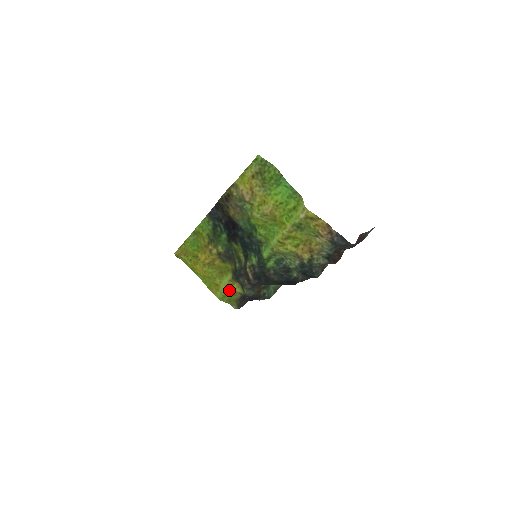
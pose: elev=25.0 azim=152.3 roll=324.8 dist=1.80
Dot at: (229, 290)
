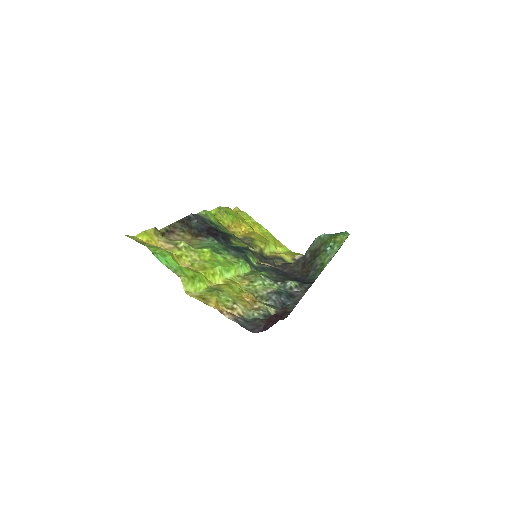
Dot at: occluded
